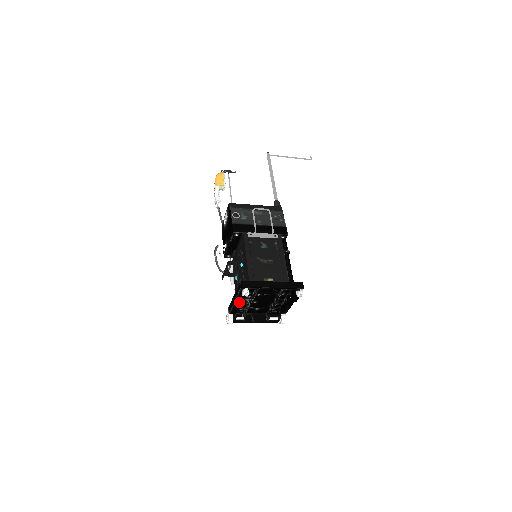
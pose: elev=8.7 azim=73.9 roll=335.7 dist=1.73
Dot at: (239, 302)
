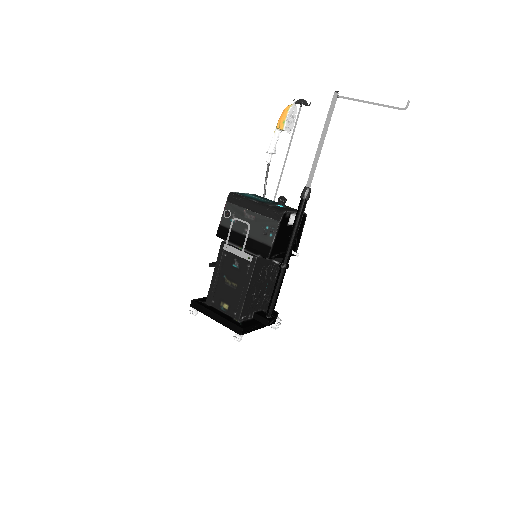
Dot at: occluded
